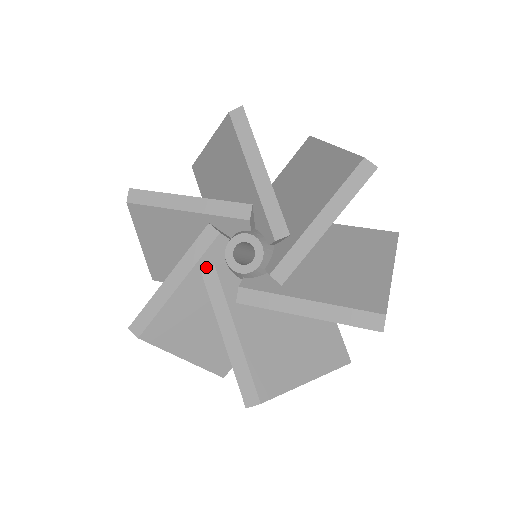
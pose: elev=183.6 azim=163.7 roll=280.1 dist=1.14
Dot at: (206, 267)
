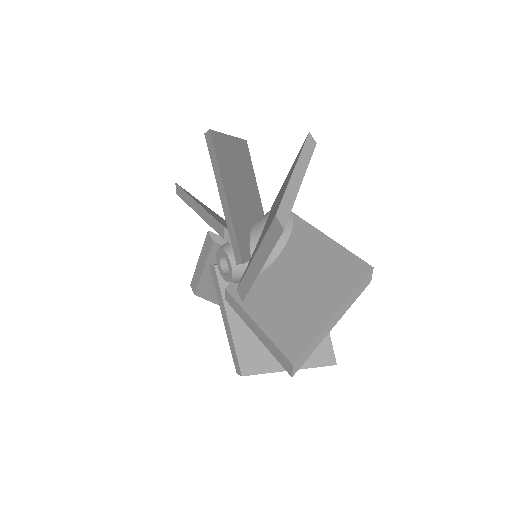
Dot at: occluded
